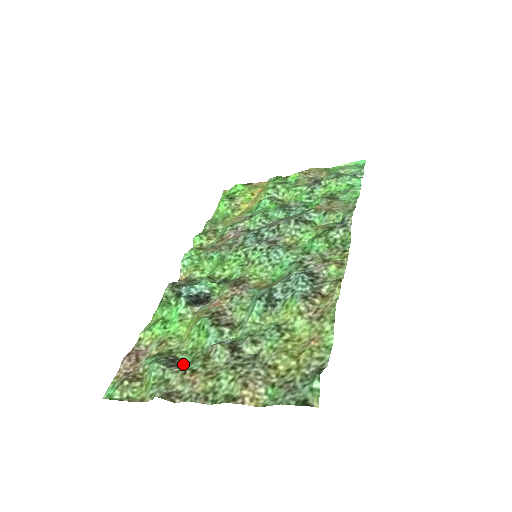
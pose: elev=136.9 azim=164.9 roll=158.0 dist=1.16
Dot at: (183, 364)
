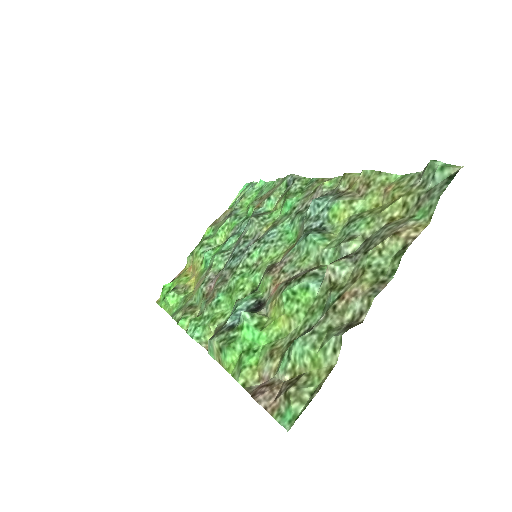
Dot at: occluded
